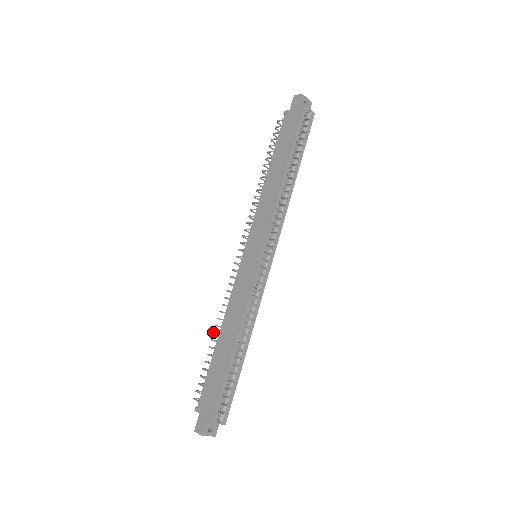
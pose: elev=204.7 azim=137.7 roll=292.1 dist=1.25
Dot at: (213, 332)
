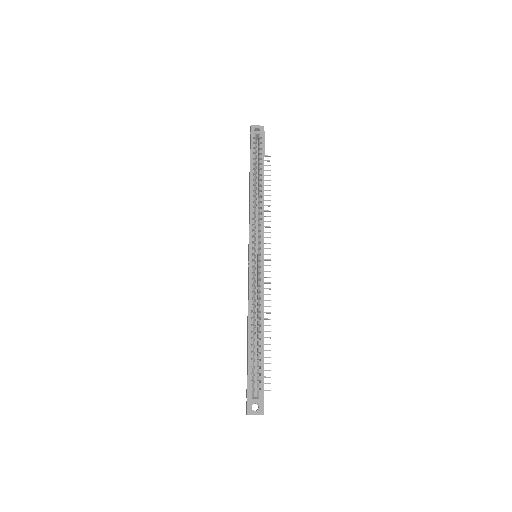
Dot at: occluded
